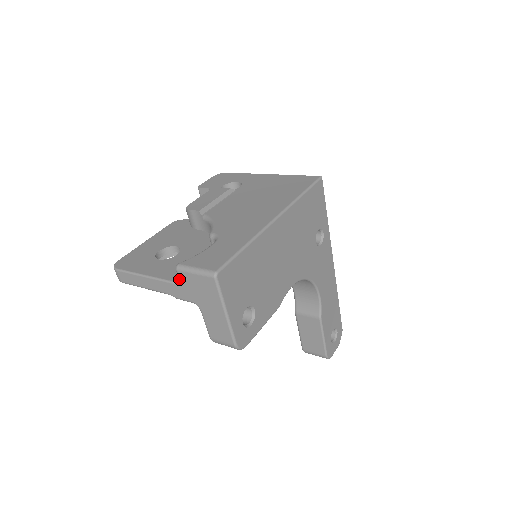
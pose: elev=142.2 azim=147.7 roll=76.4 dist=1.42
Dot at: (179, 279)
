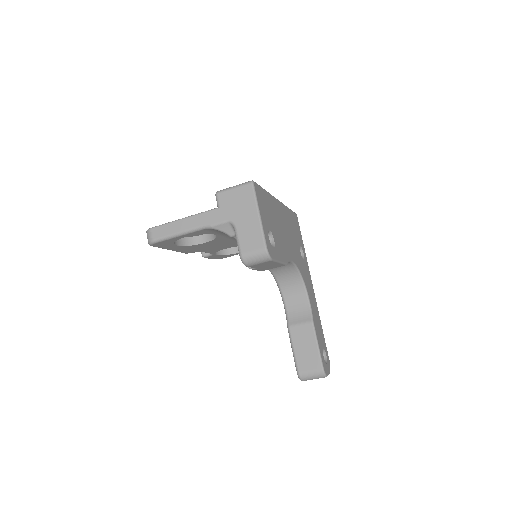
Dot at: (218, 202)
